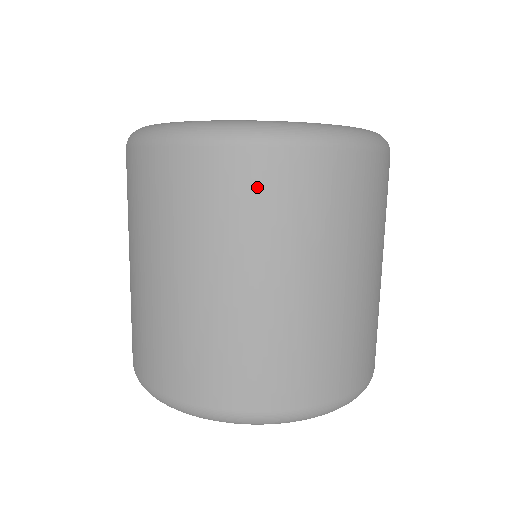
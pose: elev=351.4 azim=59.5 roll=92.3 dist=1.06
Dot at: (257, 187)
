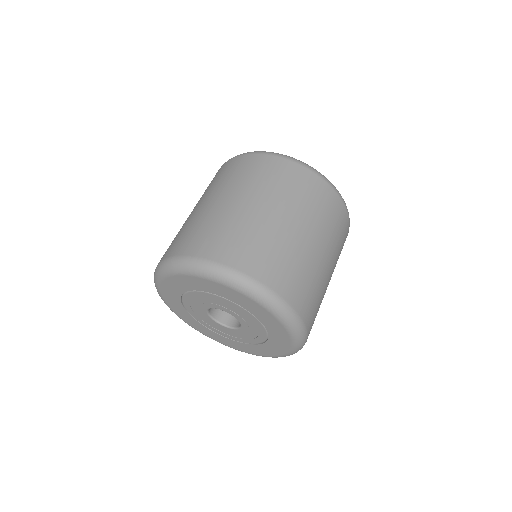
Dot at: (329, 205)
